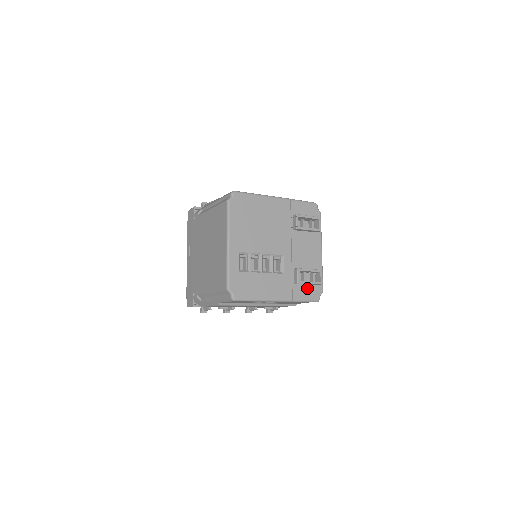
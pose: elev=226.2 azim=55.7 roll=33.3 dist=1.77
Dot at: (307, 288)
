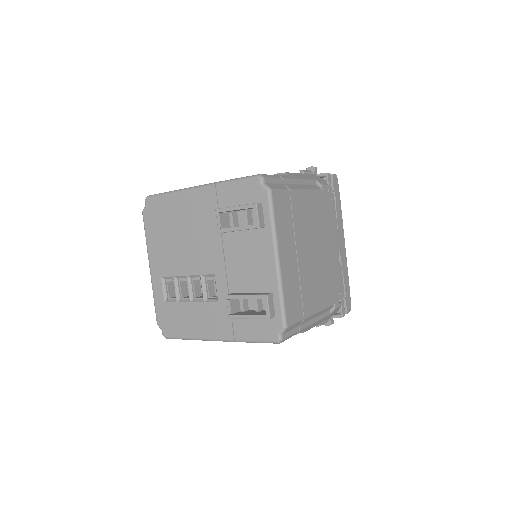
Dot at: (255, 322)
